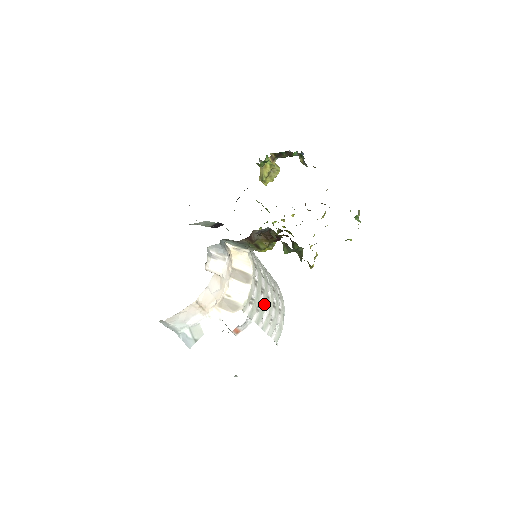
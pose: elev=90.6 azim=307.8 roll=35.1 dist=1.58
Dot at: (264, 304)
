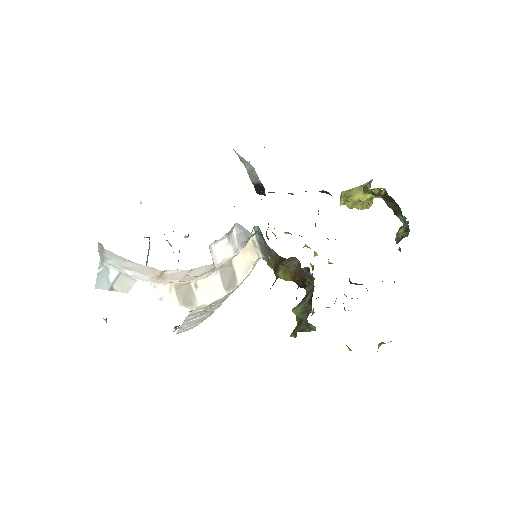
Dot at: (212, 309)
